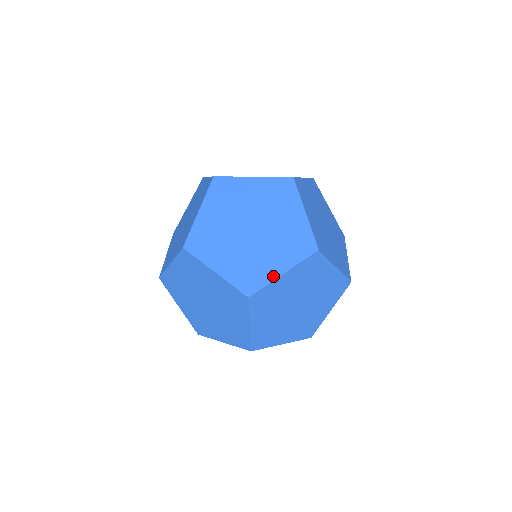
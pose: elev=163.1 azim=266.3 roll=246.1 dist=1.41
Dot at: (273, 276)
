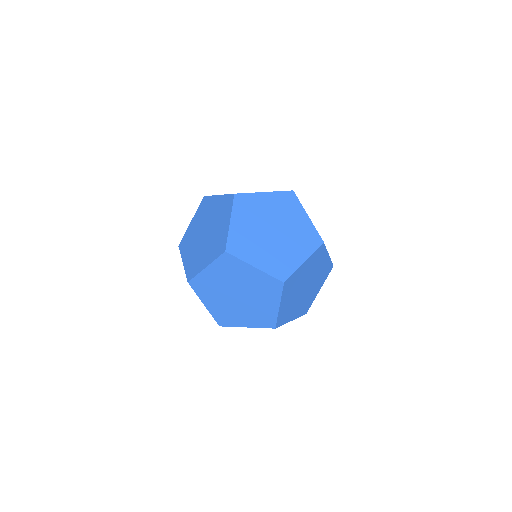
Dot at: (201, 269)
